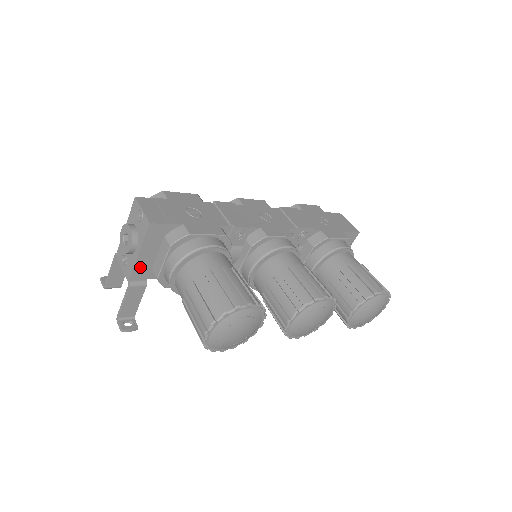
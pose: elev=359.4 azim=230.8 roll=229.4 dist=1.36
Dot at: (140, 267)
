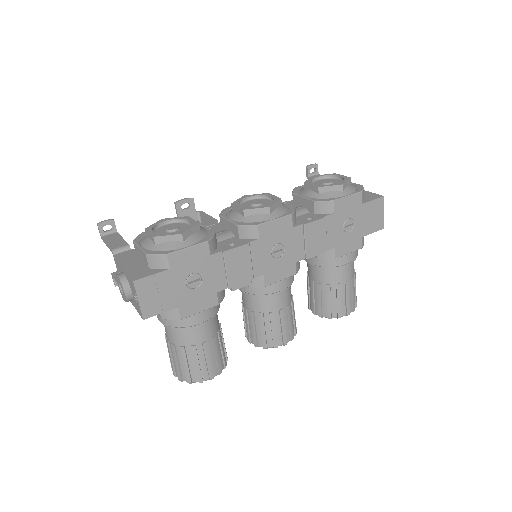
Dot at: occluded
